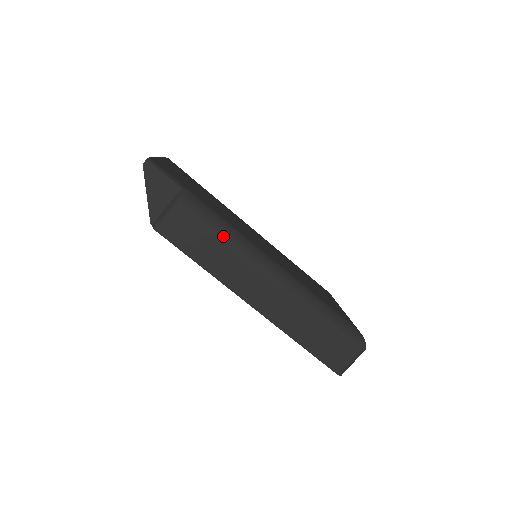
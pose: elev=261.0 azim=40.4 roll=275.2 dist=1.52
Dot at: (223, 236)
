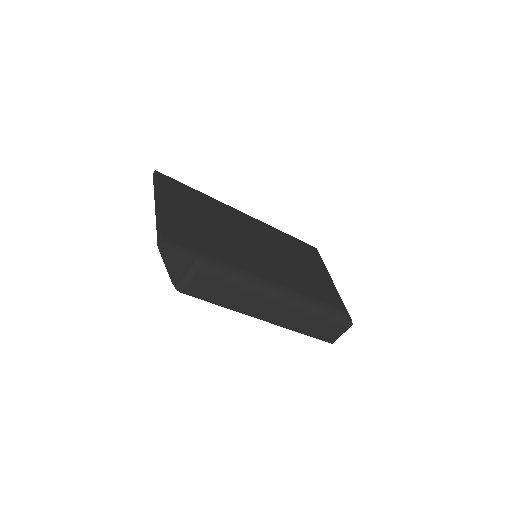
Dot at: (236, 284)
